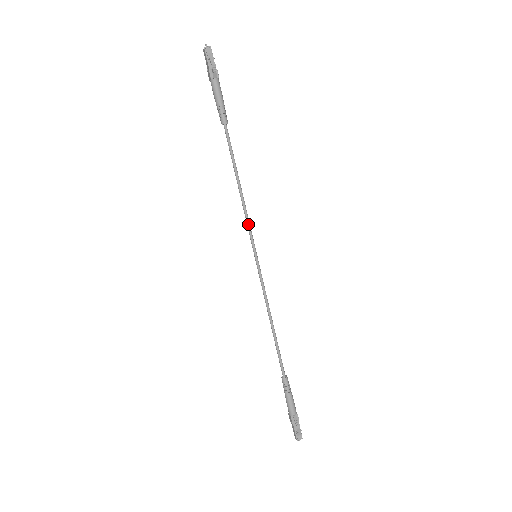
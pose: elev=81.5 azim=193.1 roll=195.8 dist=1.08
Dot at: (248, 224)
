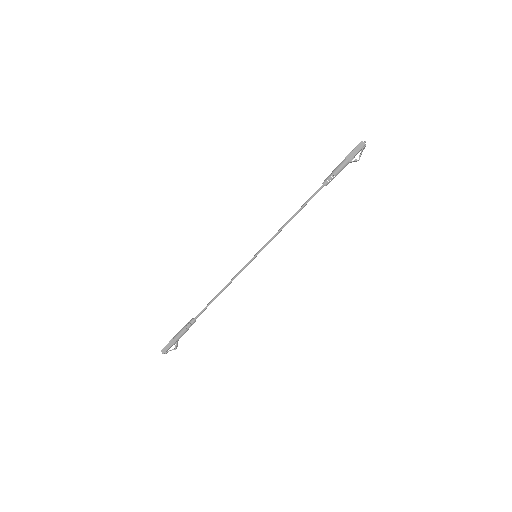
Dot at: occluded
